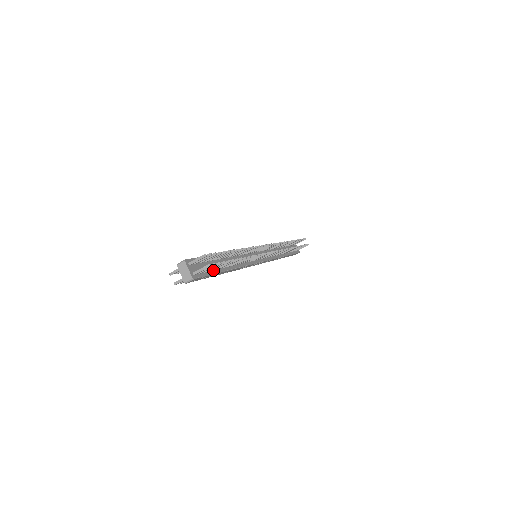
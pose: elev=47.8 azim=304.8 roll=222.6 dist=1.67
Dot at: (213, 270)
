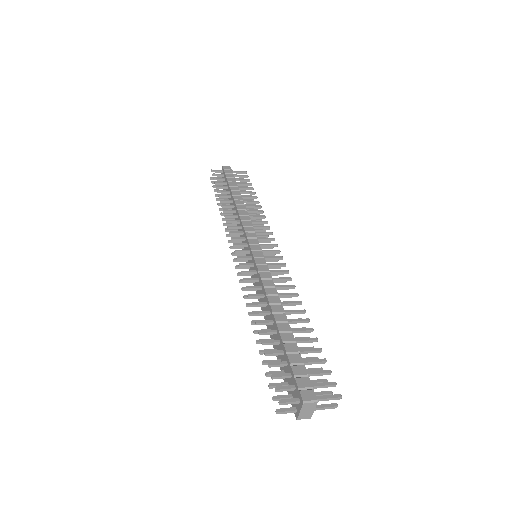
Dot at: occluded
